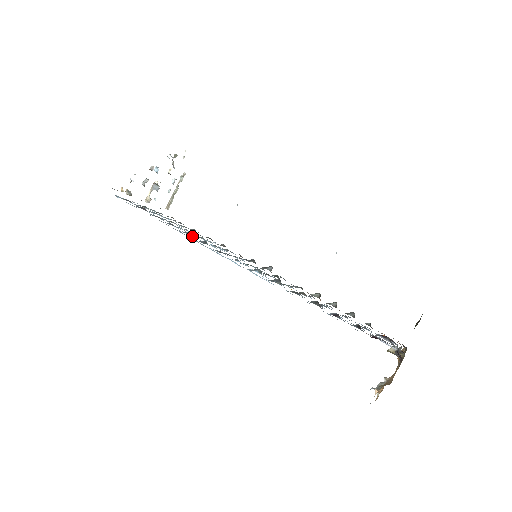
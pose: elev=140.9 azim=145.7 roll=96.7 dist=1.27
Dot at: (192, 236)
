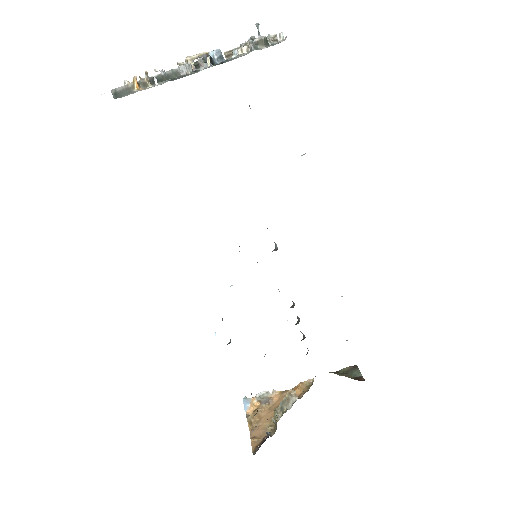
Dot at: occluded
